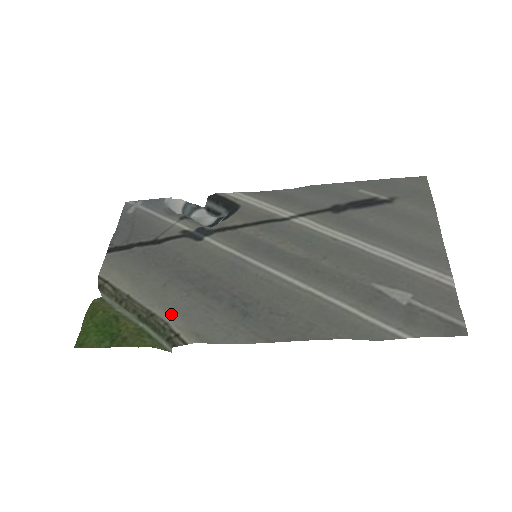
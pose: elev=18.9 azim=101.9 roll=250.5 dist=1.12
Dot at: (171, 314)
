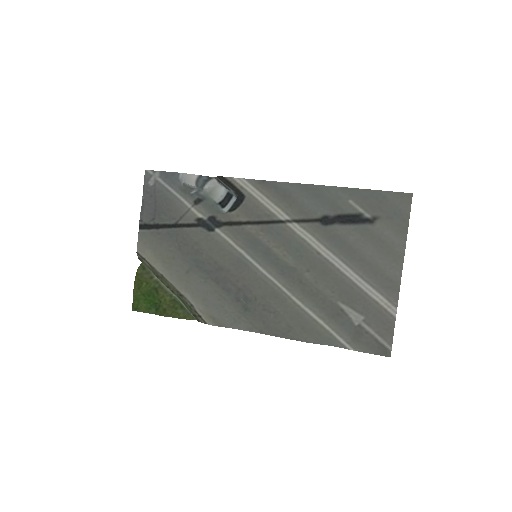
Dot at: (194, 298)
